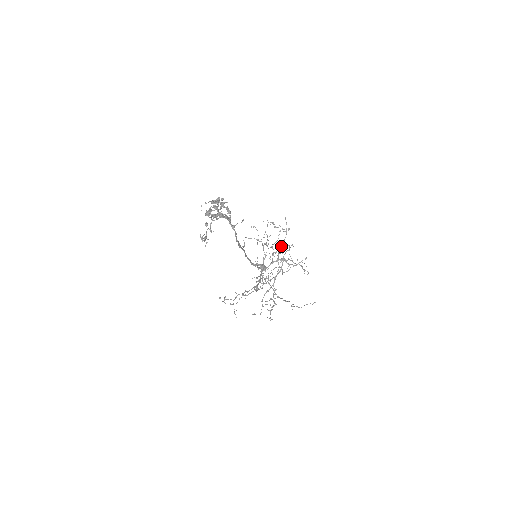
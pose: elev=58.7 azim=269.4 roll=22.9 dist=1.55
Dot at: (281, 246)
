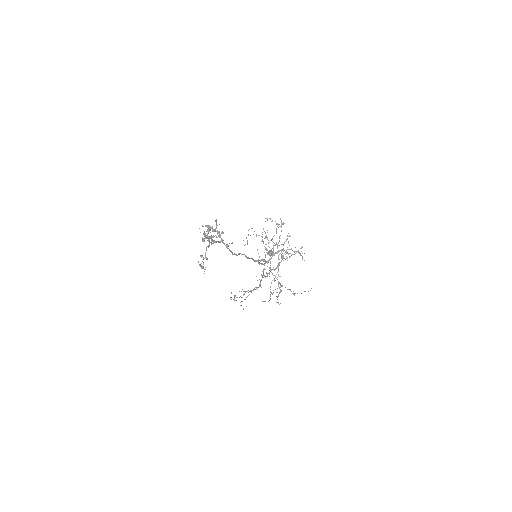
Dot at: (279, 240)
